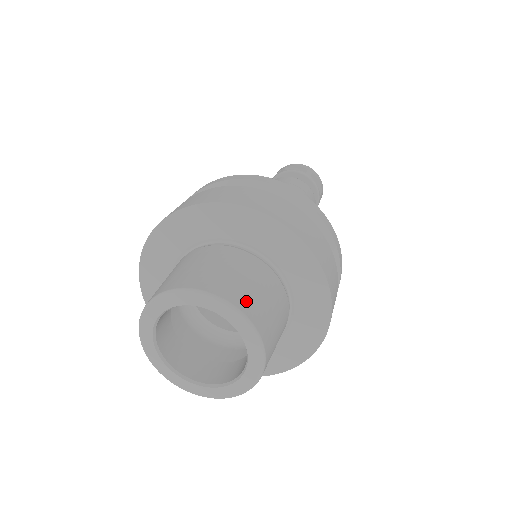
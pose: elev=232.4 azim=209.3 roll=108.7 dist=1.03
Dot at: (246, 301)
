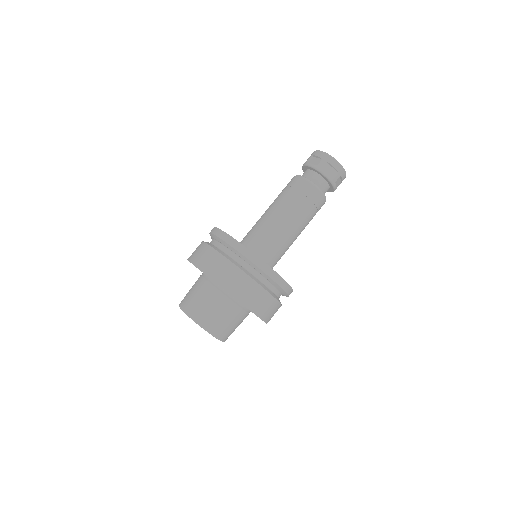
Dot at: (200, 316)
